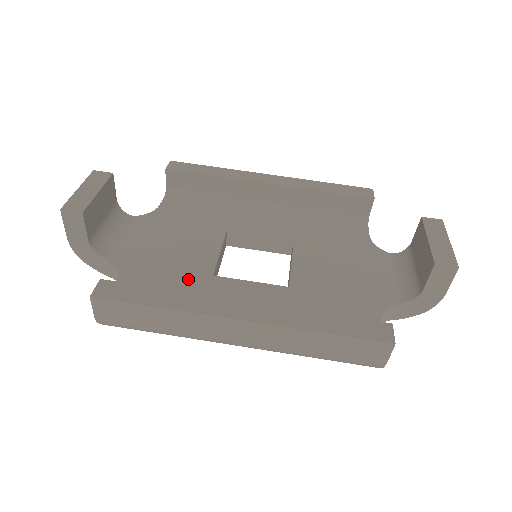
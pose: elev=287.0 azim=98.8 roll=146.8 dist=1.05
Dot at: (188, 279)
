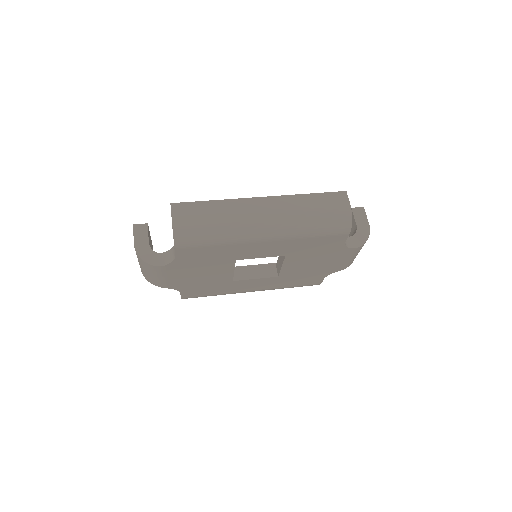
Dot at: occluded
